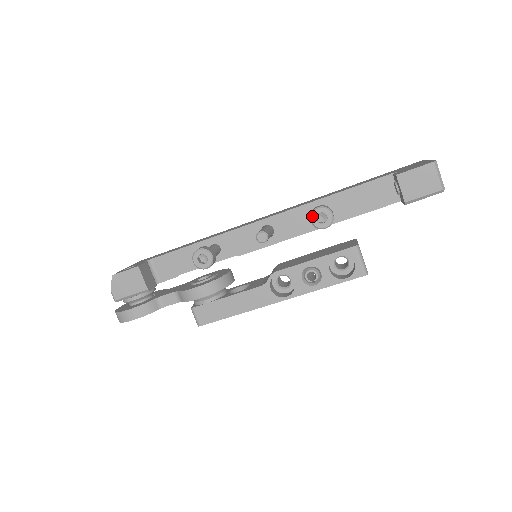
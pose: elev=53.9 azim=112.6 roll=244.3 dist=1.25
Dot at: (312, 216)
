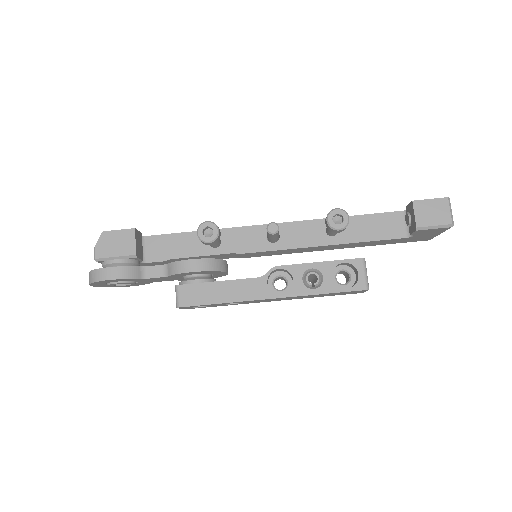
Dot at: (329, 215)
